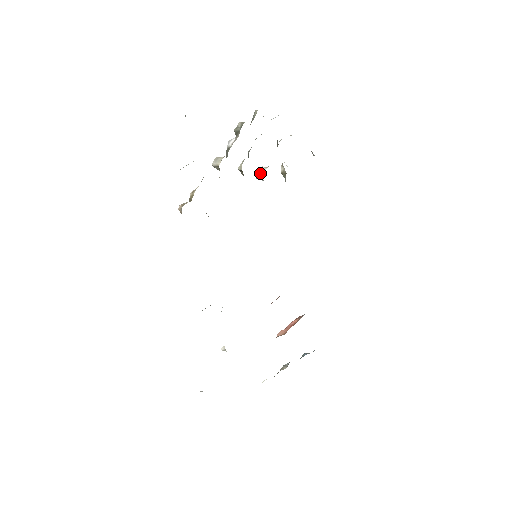
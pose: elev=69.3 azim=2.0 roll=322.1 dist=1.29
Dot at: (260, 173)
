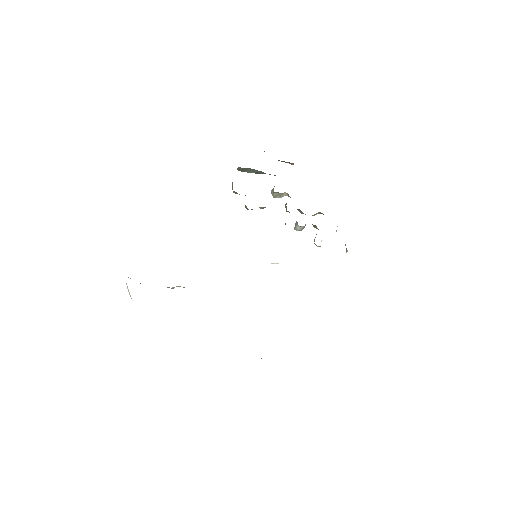
Dot at: occluded
